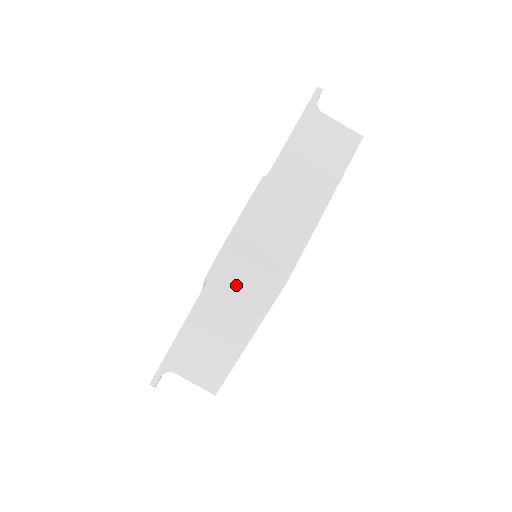
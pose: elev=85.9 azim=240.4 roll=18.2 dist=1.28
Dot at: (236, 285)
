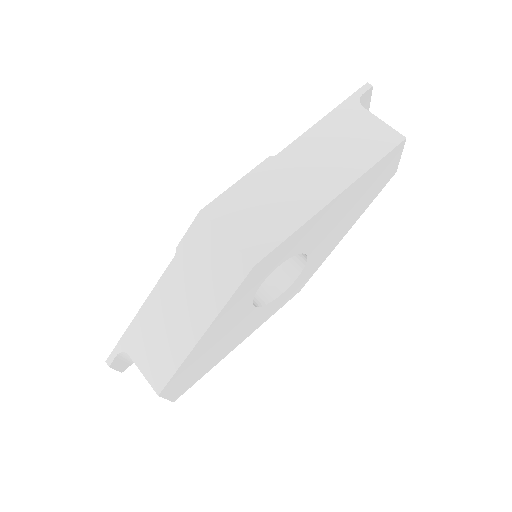
Dot at: (202, 263)
